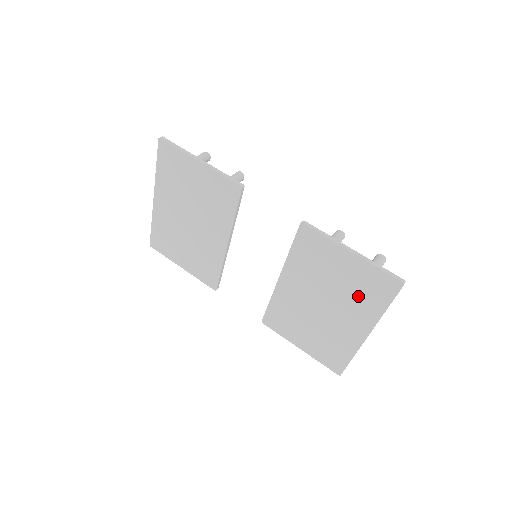
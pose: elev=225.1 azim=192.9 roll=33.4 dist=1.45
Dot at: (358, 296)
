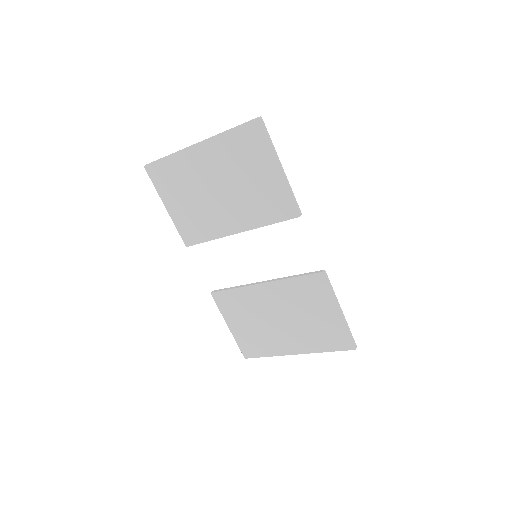
Dot at: (316, 334)
